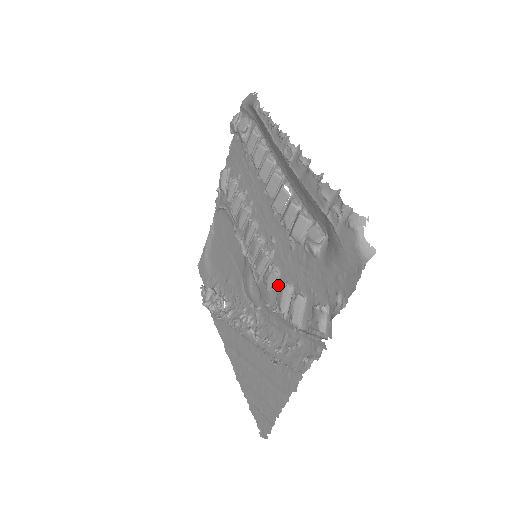
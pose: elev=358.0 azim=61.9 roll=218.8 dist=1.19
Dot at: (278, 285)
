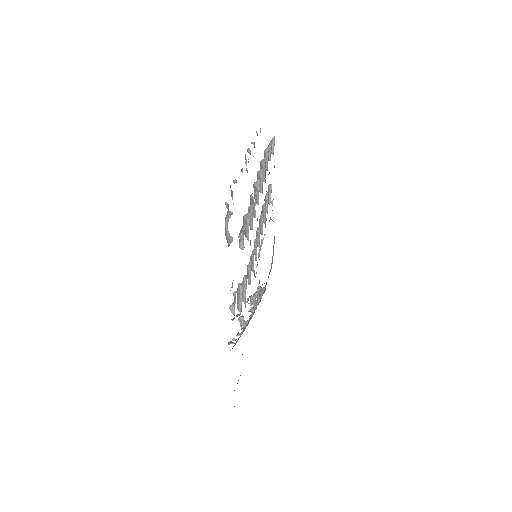
Dot at: occluded
